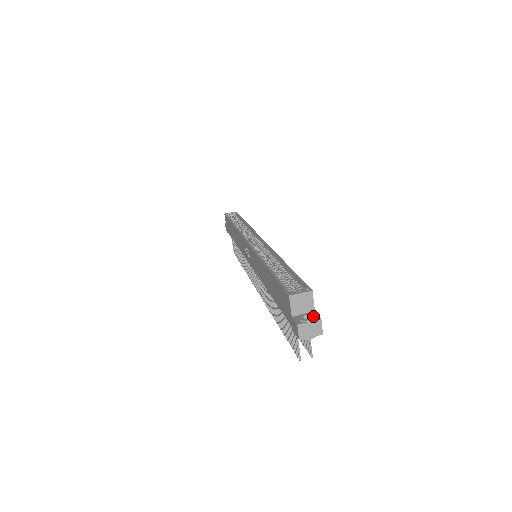
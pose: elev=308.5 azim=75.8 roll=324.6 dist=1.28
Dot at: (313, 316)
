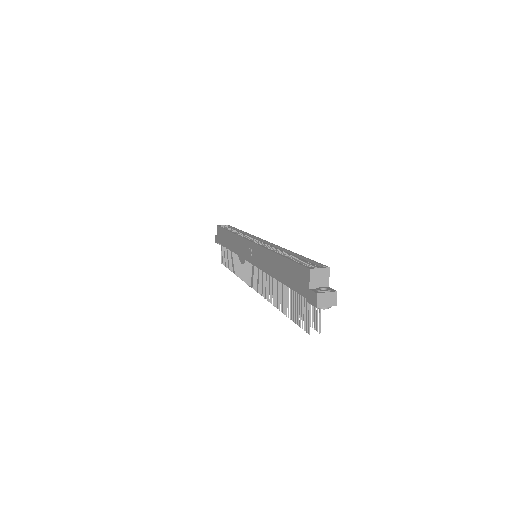
Dot at: (329, 289)
